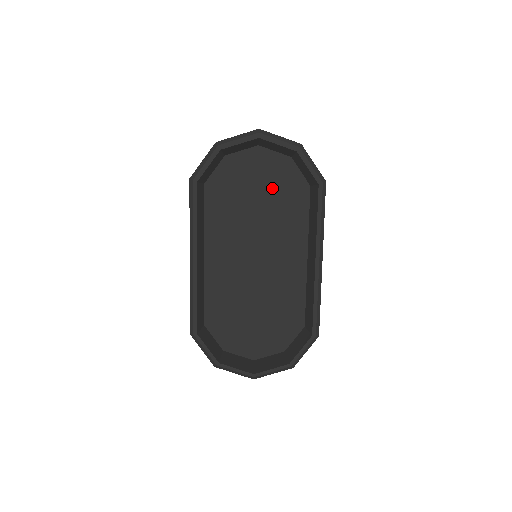
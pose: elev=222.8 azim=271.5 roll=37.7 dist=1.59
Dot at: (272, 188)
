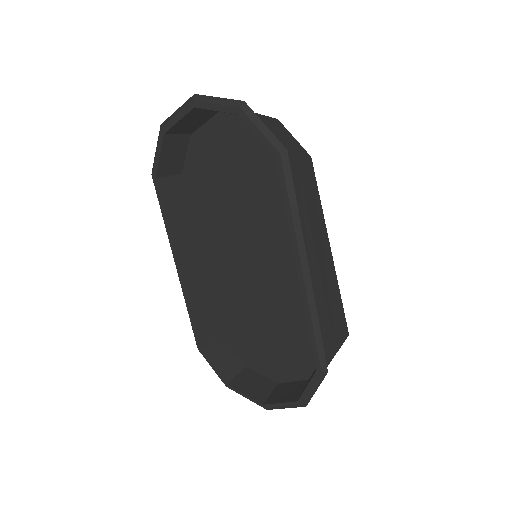
Dot at: (247, 167)
